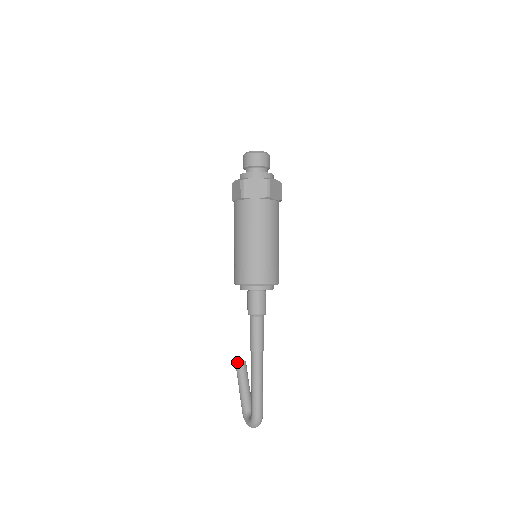
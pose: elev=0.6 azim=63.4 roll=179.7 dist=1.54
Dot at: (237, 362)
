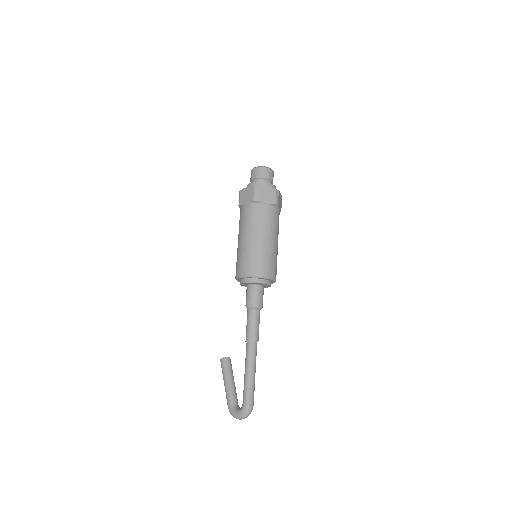
Dot at: (223, 358)
